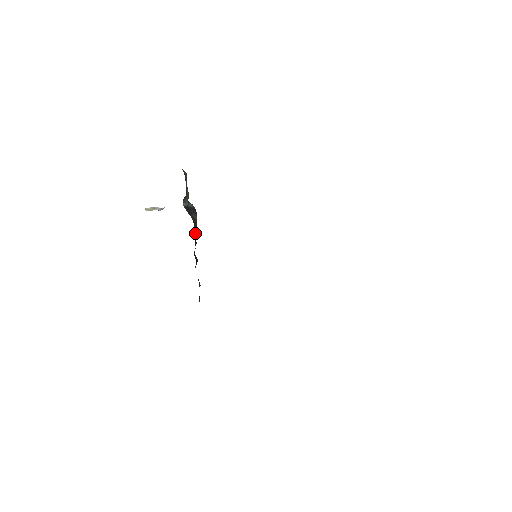
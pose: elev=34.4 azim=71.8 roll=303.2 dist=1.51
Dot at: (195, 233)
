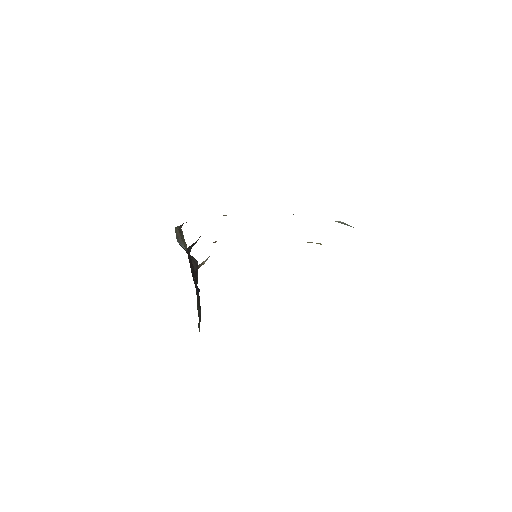
Dot at: (195, 270)
